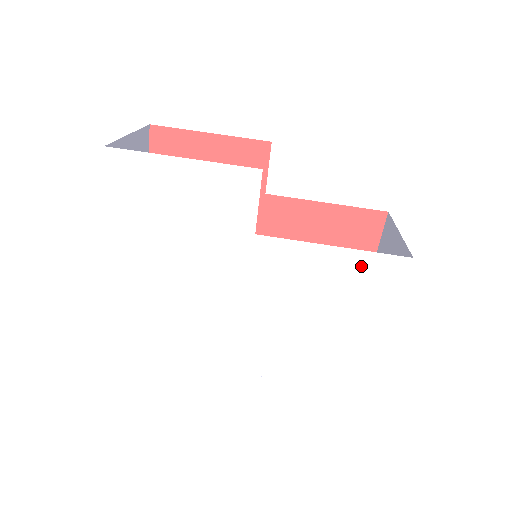
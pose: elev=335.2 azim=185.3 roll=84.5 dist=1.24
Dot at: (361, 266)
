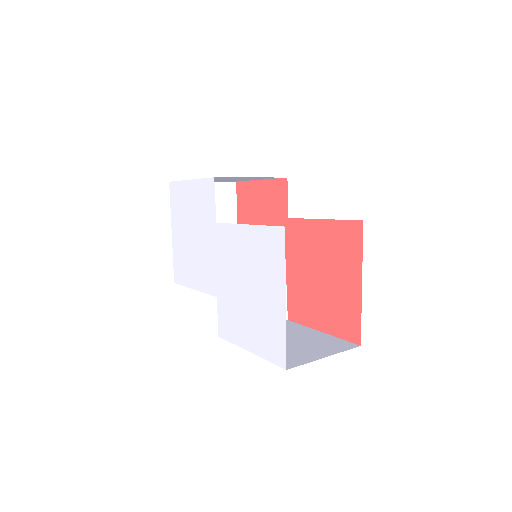
Dot at: (261, 239)
